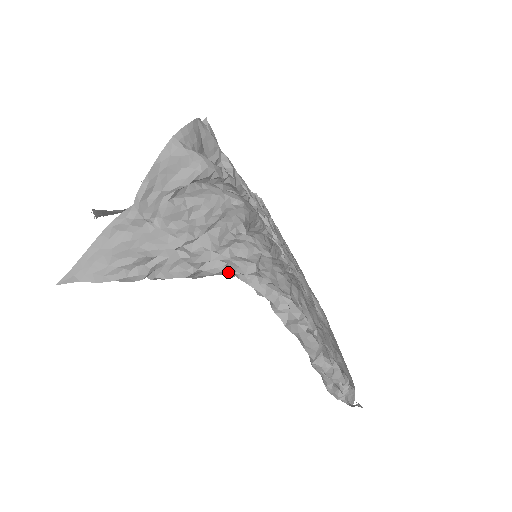
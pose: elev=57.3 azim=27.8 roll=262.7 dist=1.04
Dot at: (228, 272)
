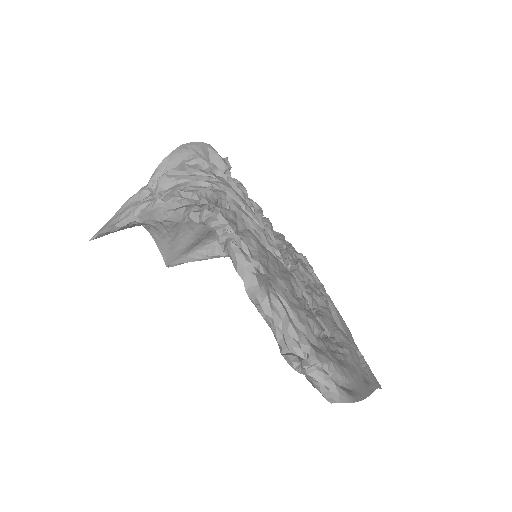
Dot at: (180, 201)
